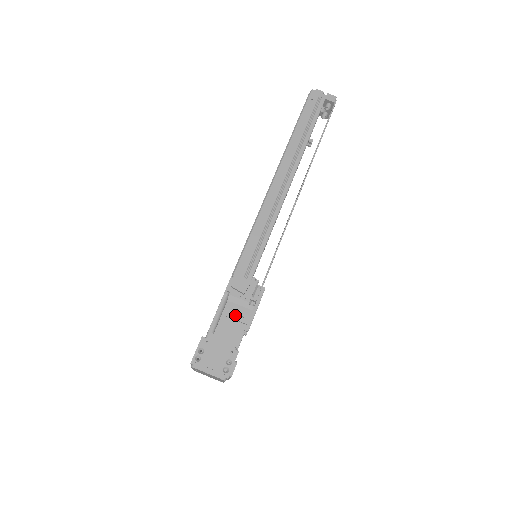
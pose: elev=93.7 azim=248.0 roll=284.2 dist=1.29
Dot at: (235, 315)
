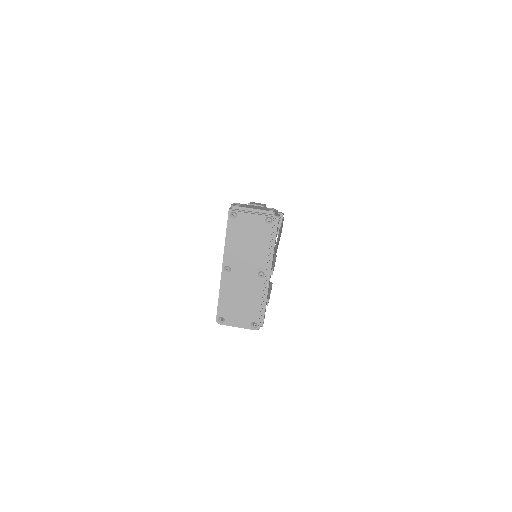
Dot at: occluded
